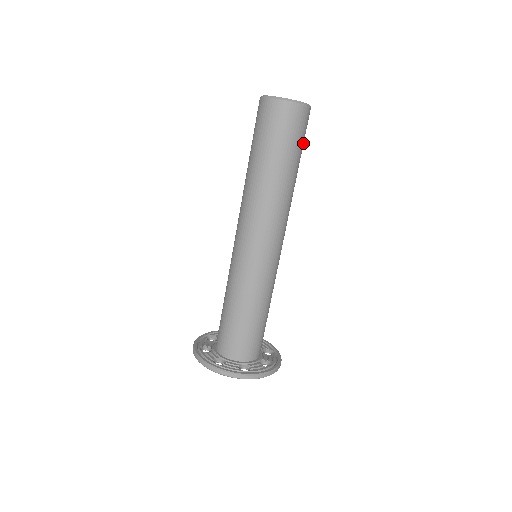
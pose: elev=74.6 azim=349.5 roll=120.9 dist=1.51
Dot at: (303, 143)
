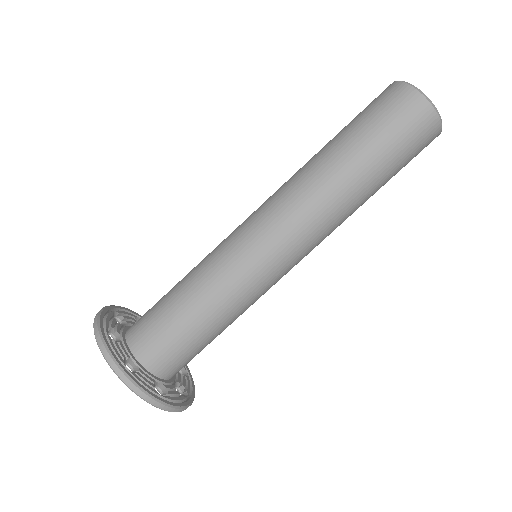
Dot at: occluded
